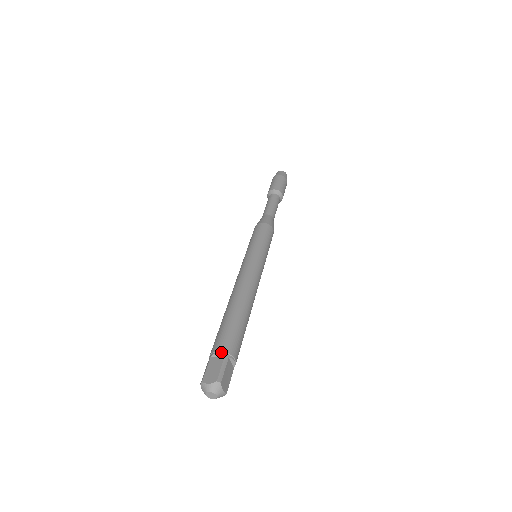
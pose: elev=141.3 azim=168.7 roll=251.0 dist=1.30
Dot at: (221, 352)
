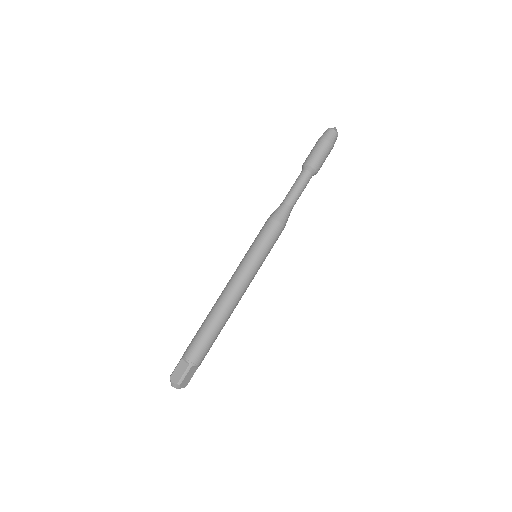
Dot at: (188, 360)
